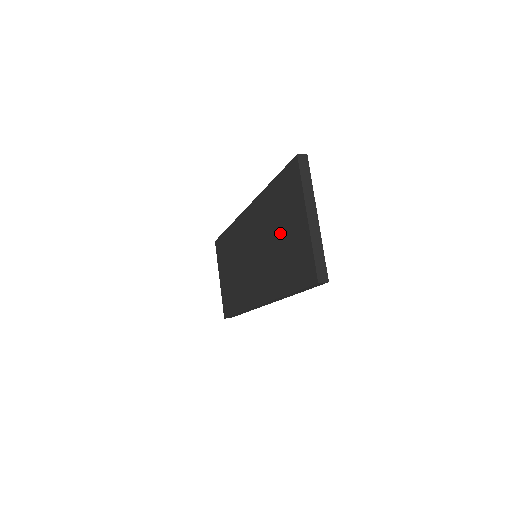
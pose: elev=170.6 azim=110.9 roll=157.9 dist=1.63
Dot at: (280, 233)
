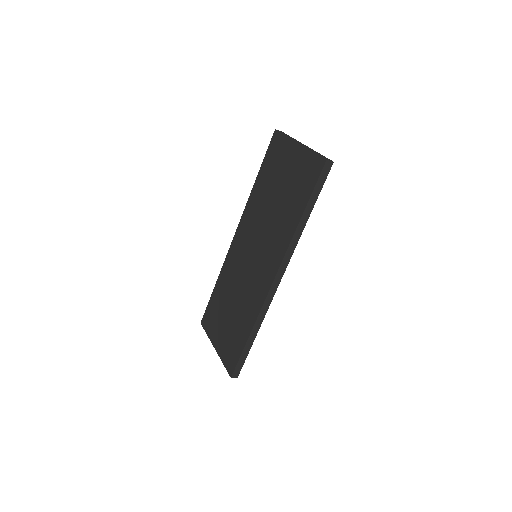
Dot at: (278, 190)
